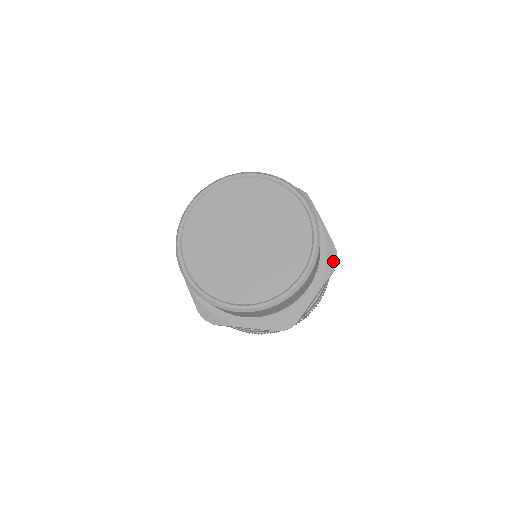
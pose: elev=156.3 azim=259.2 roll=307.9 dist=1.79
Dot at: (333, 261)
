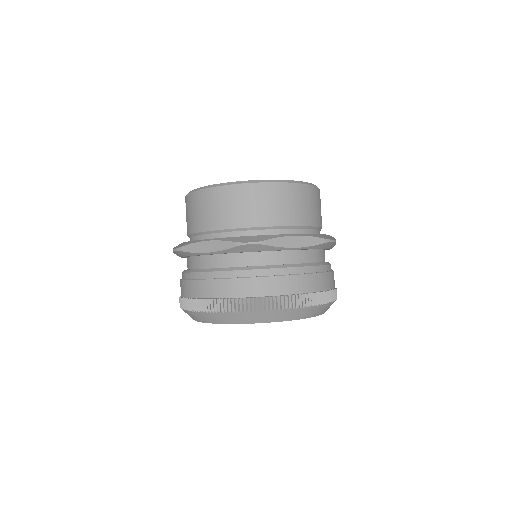
Dot at: occluded
